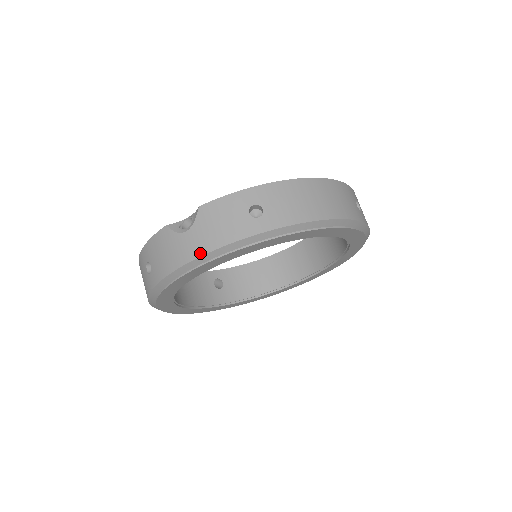
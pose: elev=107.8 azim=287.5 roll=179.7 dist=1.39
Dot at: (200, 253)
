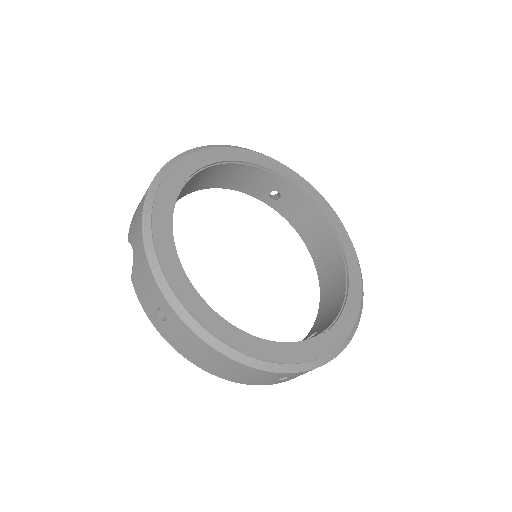
Dot at: (140, 230)
